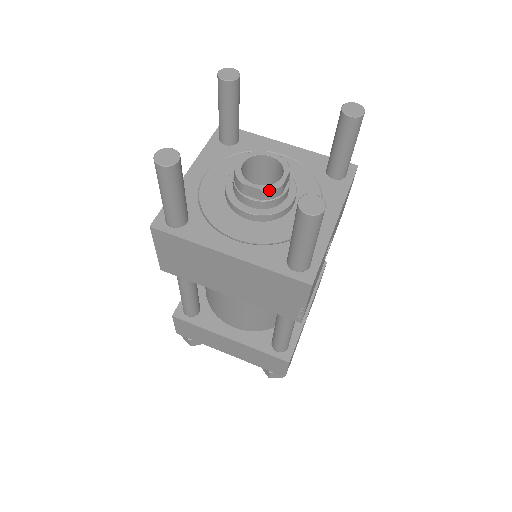
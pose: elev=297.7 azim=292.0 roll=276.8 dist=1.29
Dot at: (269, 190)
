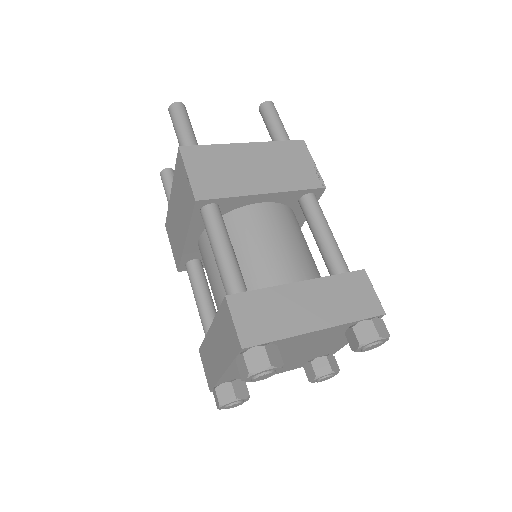
Dot at: occluded
